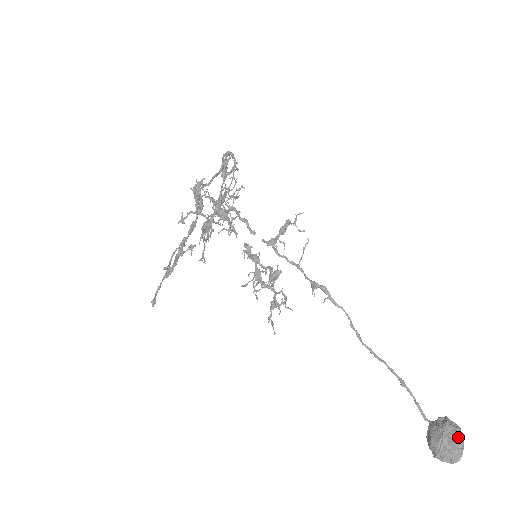
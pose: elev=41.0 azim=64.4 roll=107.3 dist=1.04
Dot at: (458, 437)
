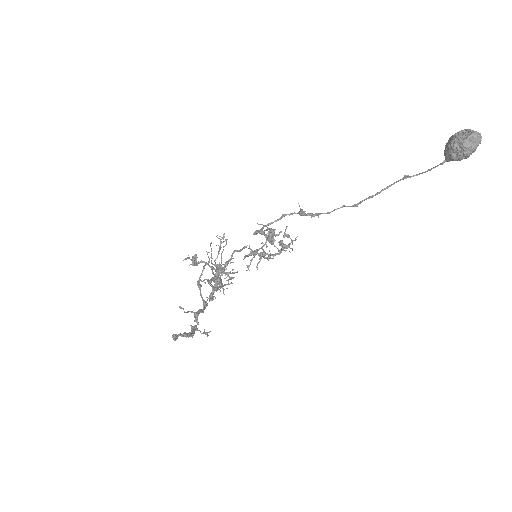
Dot at: occluded
